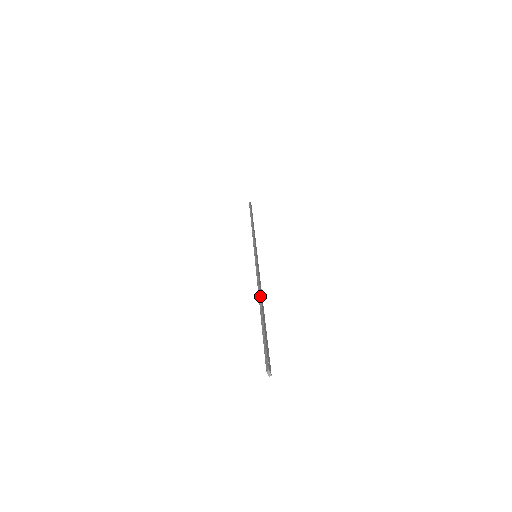
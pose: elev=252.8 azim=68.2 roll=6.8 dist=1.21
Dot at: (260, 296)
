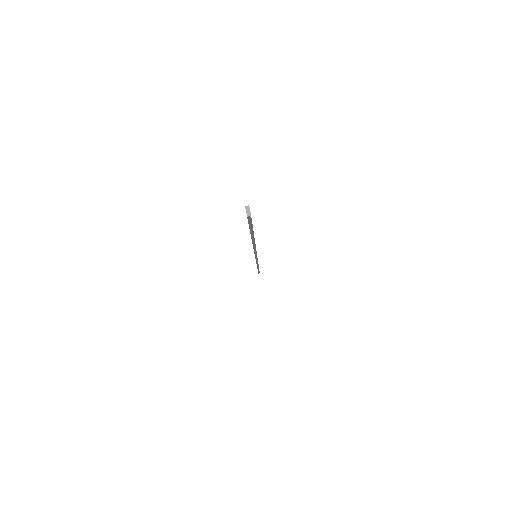
Dot at: occluded
